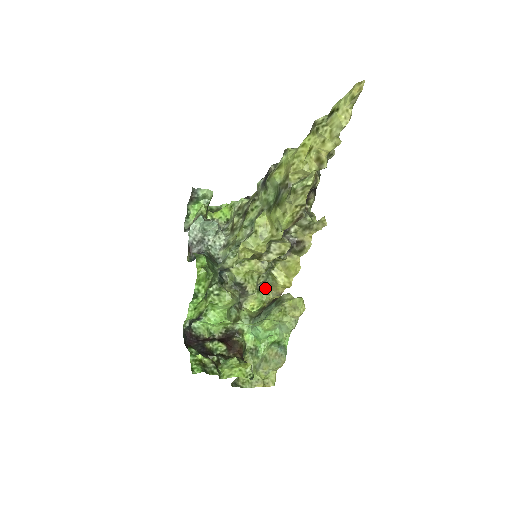
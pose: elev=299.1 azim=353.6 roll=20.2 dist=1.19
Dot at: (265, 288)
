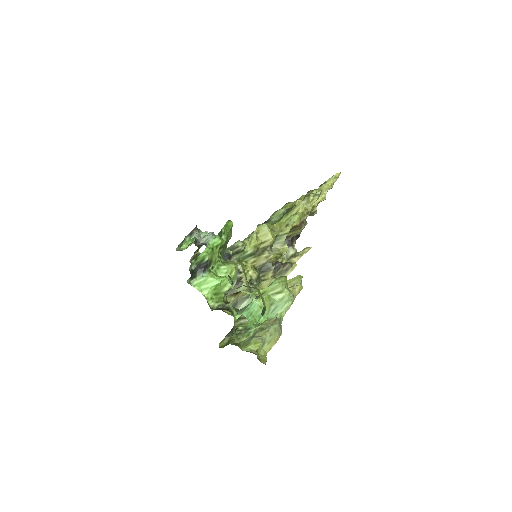
Dot at: occluded
